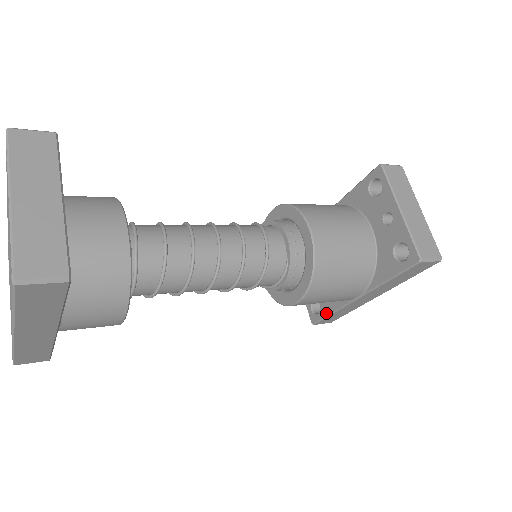
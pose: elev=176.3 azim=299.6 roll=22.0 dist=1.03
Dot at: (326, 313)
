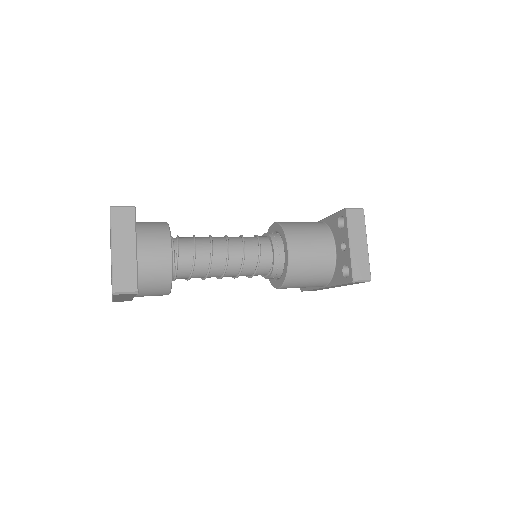
Dot at: (308, 288)
